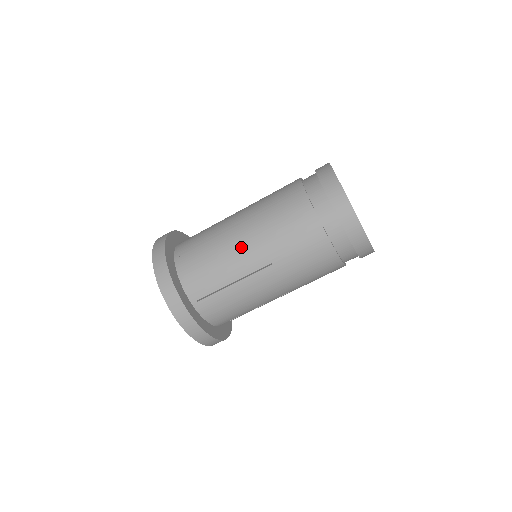
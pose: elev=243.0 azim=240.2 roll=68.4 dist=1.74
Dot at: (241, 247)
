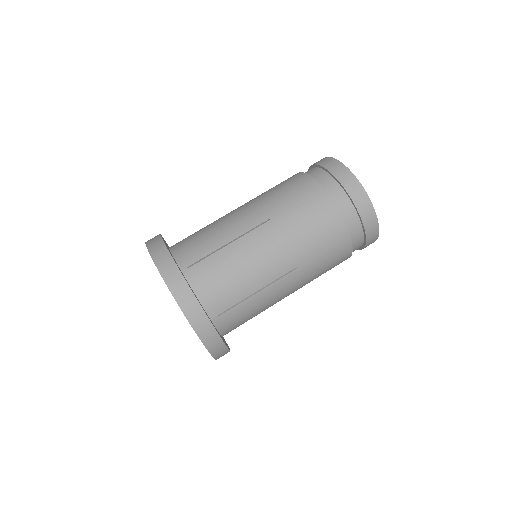
Dot at: (266, 253)
